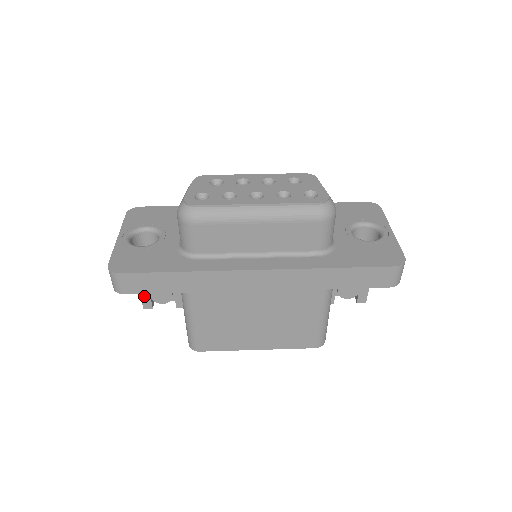
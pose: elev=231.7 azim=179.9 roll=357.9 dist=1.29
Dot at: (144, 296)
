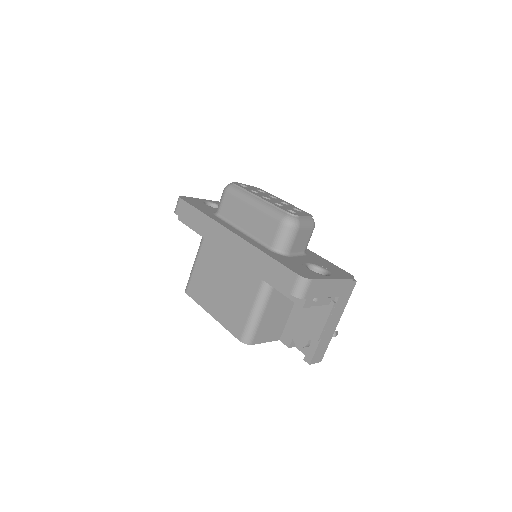
Dot at: occluded
